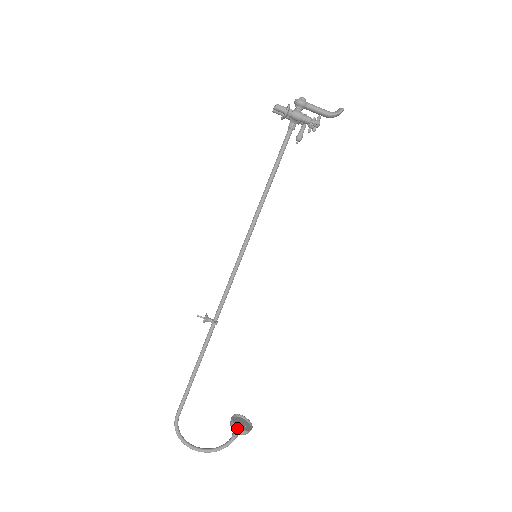
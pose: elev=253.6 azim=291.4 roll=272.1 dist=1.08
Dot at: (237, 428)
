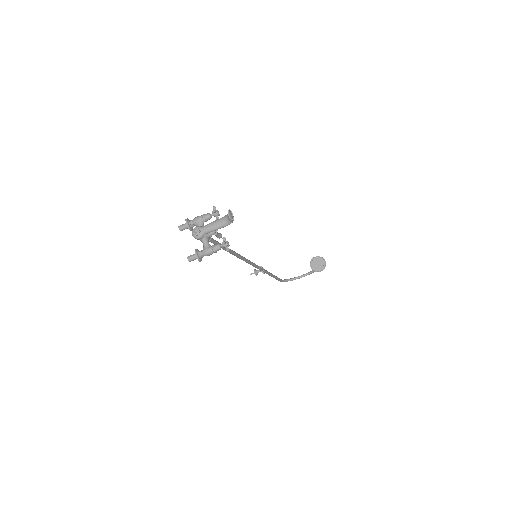
Dot at: (317, 271)
